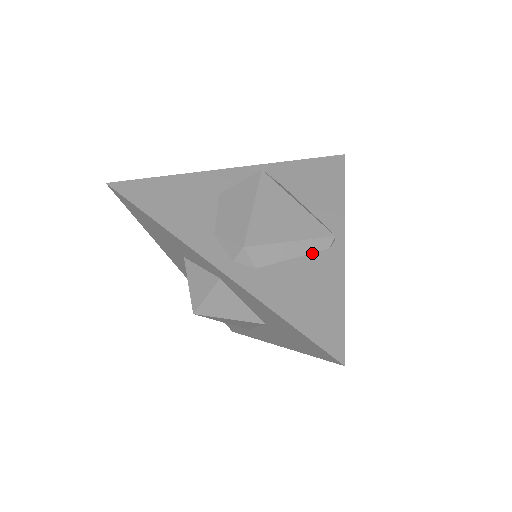
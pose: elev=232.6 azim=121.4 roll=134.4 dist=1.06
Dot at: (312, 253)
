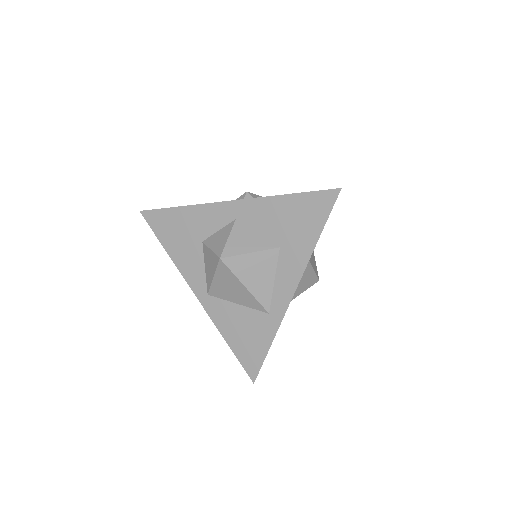
Dot at: occluded
